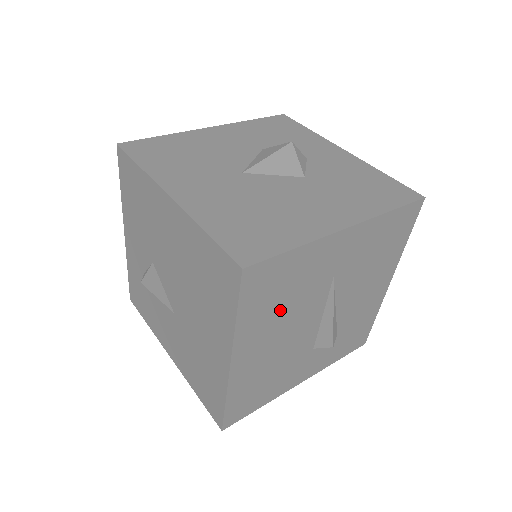
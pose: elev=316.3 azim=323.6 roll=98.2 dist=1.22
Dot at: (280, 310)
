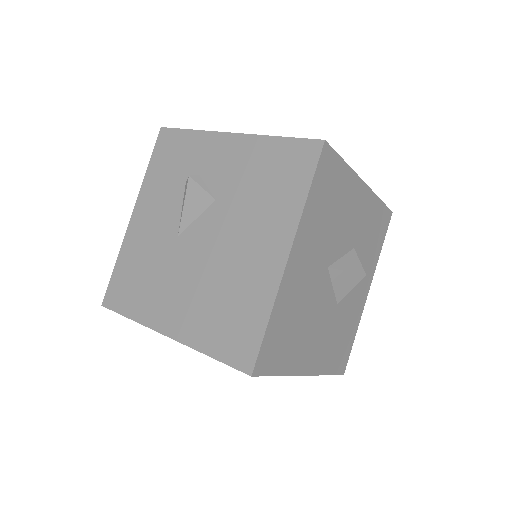
Dot at: occluded
